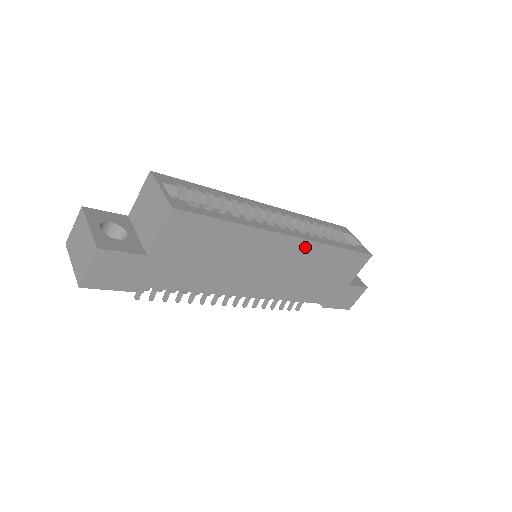
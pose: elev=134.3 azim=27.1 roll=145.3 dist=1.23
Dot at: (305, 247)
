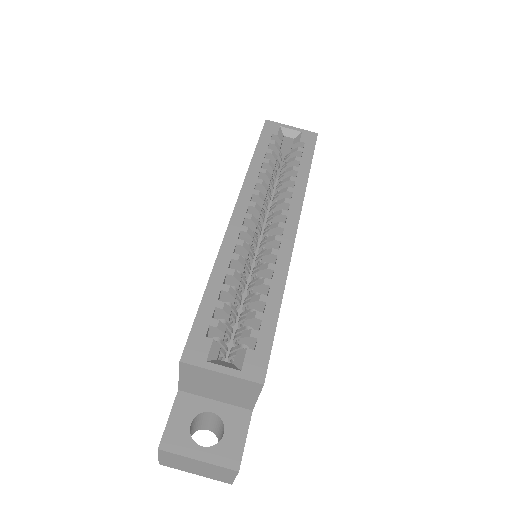
Dot at: occluded
